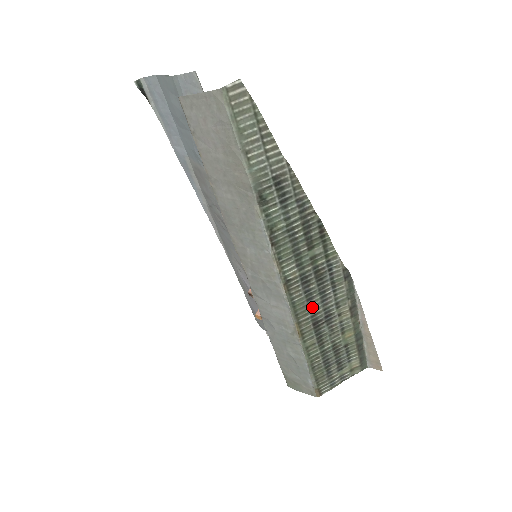
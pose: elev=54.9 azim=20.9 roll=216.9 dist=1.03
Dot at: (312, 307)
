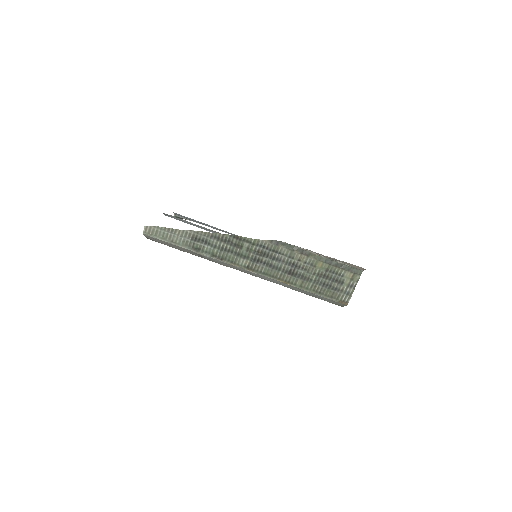
Dot at: (277, 268)
